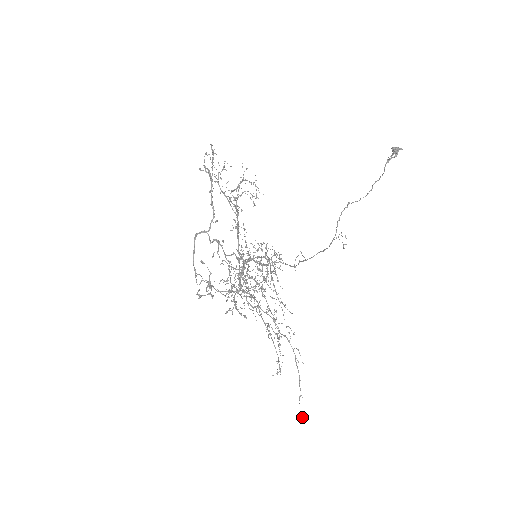
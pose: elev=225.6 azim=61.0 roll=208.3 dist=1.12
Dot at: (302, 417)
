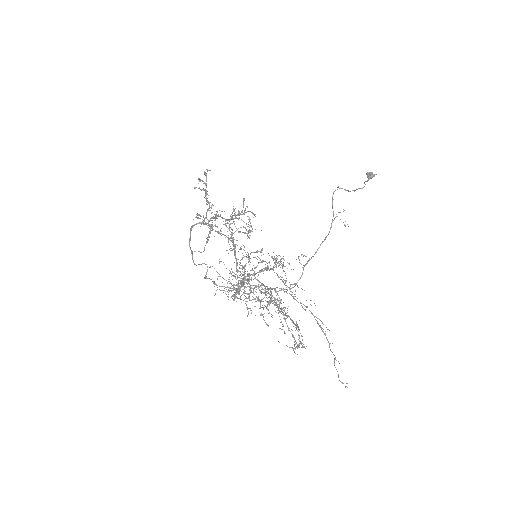
Dot at: (343, 383)
